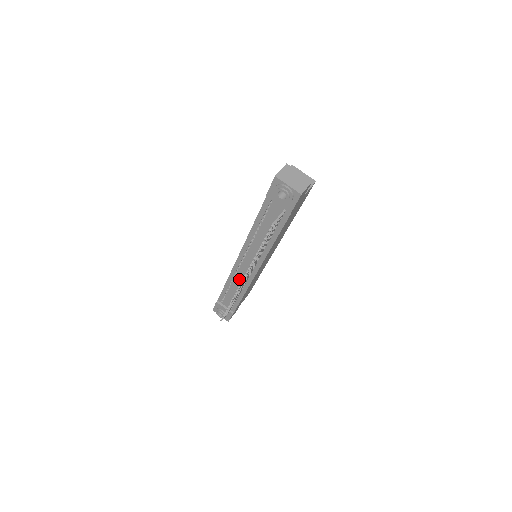
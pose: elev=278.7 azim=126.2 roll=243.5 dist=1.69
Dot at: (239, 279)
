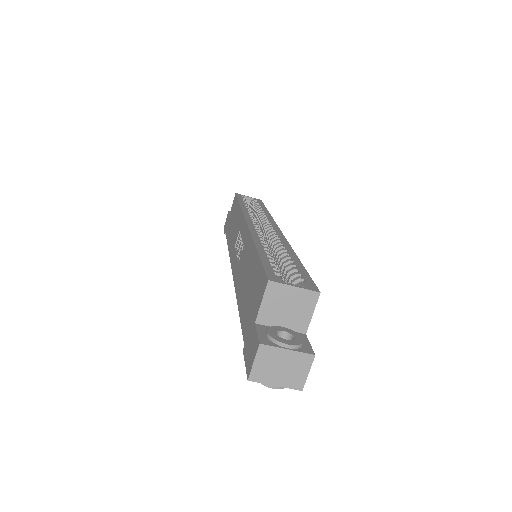
Dot at: occluded
